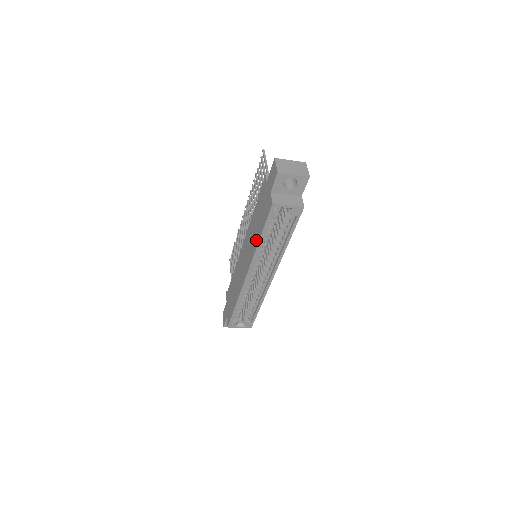
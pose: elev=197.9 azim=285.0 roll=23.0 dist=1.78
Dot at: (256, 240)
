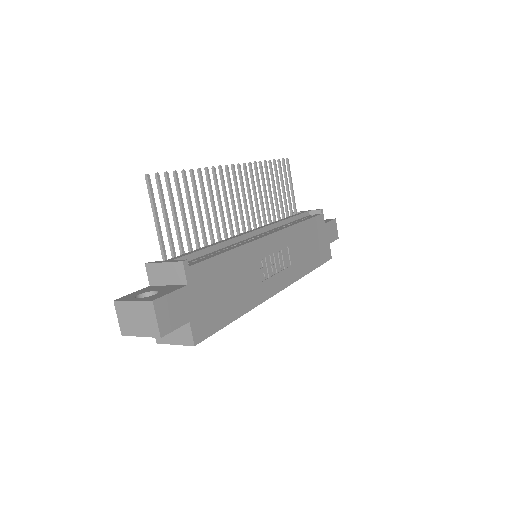
Dot at: occluded
